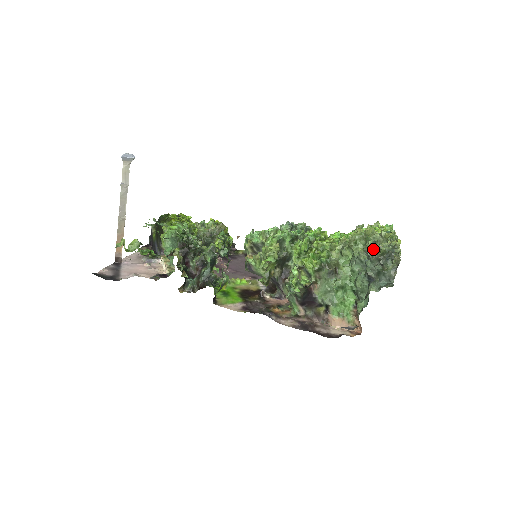
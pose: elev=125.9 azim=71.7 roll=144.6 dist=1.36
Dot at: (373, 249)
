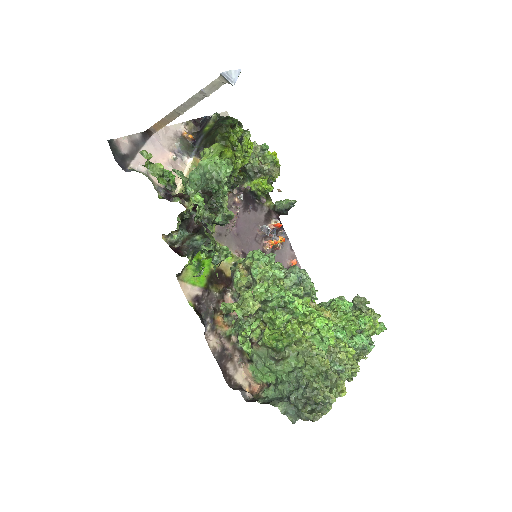
Dot at: (314, 389)
